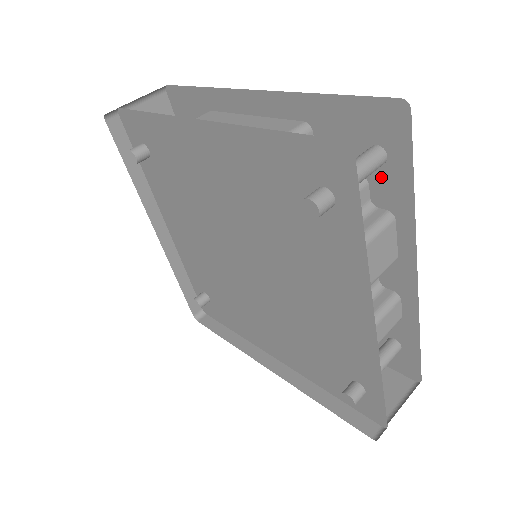
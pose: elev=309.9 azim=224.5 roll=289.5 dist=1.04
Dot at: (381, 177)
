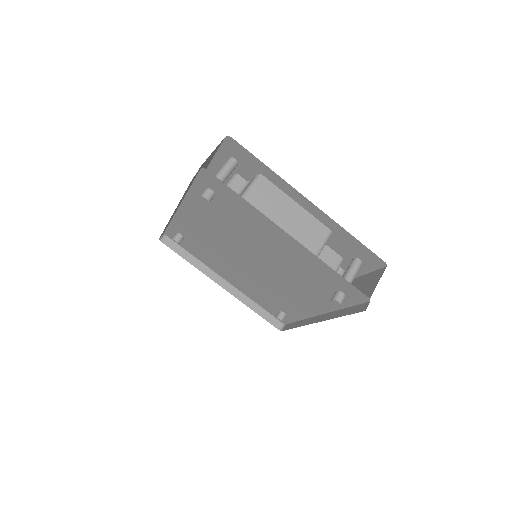
Dot at: occluded
